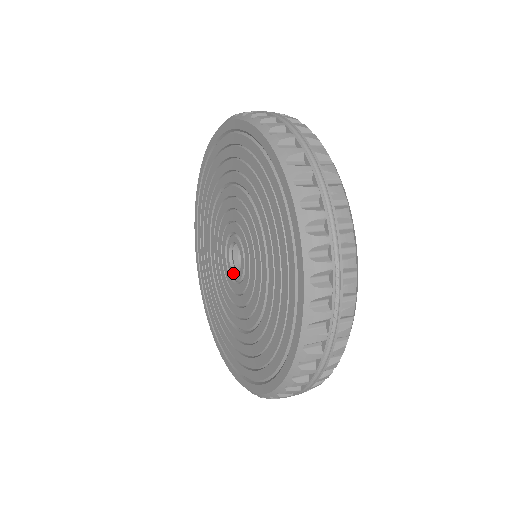
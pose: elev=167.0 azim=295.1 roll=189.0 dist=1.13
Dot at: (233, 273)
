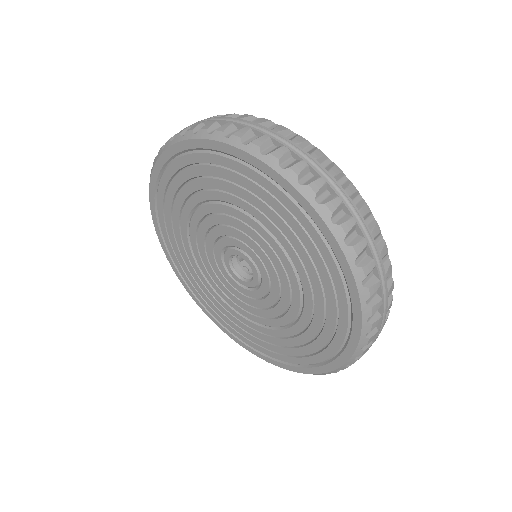
Dot at: (231, 271)
